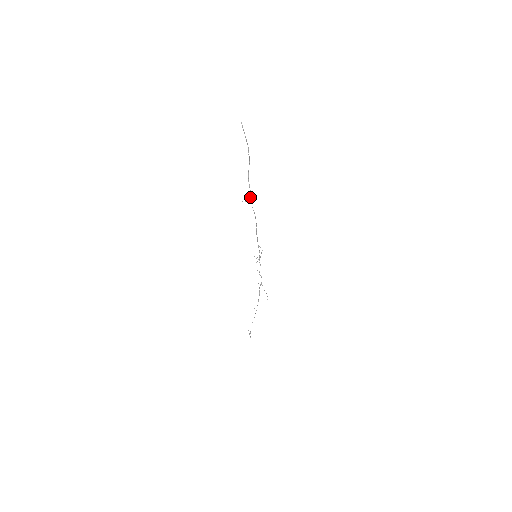
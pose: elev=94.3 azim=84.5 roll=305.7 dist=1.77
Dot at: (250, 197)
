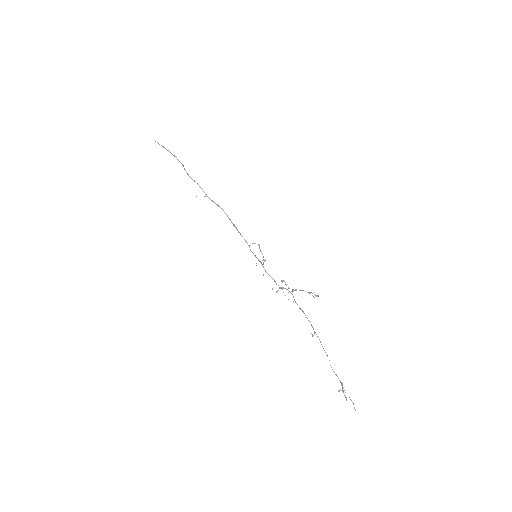
Dot at: (203, 191)
